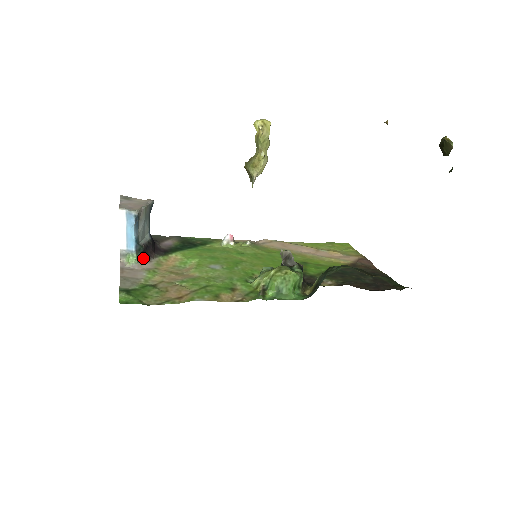
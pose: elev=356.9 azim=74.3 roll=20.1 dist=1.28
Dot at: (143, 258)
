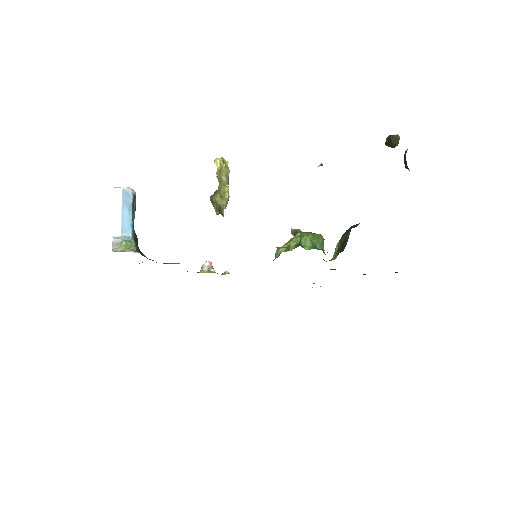
Dot at: (139, 251)
